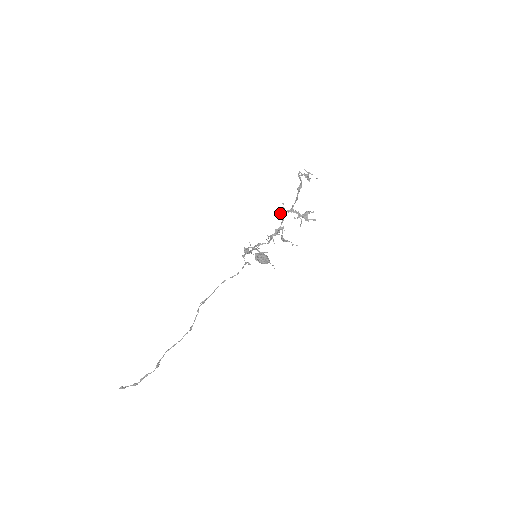
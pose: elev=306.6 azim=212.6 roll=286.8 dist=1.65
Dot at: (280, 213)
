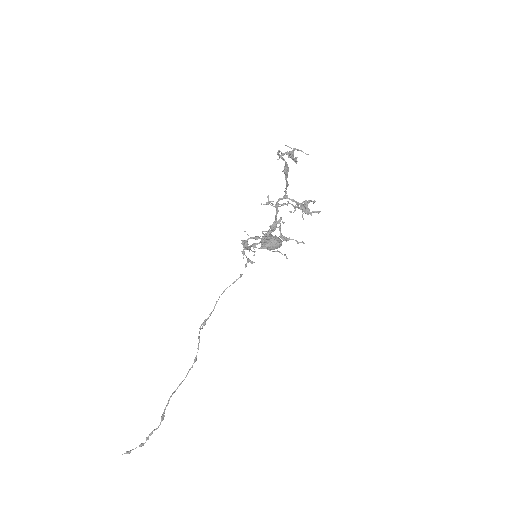
Dot at: (270, 204)
